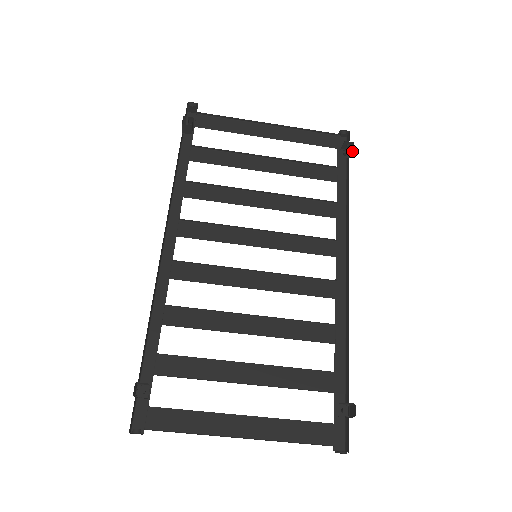
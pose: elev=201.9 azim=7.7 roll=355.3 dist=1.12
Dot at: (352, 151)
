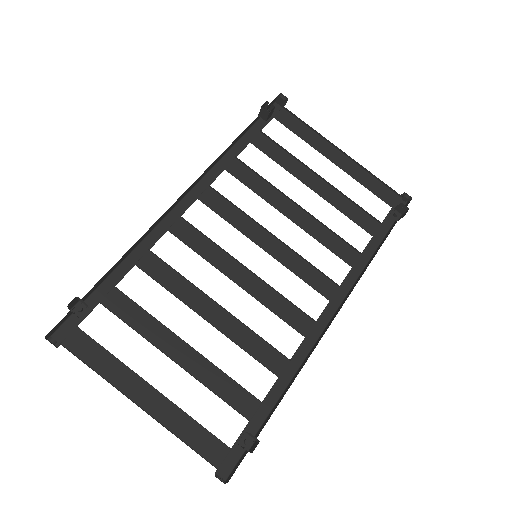
Dot at: (403, 216)
